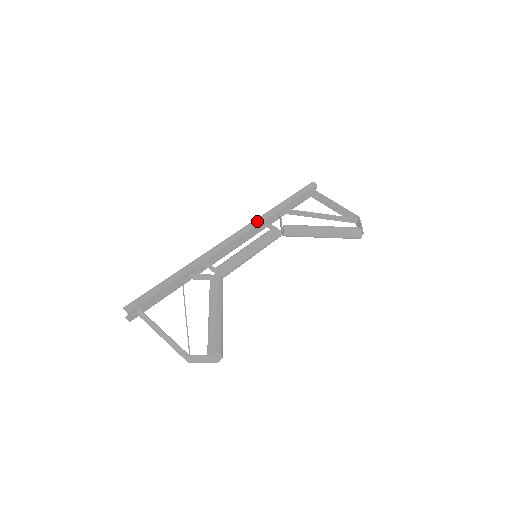
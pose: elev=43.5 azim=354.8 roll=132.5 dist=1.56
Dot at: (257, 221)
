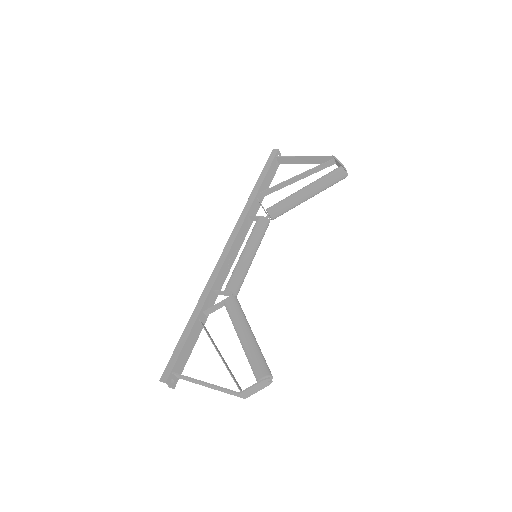
Dot at: (240, 221)
